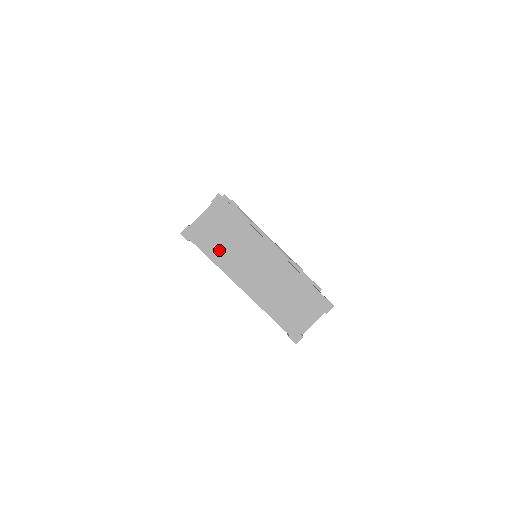
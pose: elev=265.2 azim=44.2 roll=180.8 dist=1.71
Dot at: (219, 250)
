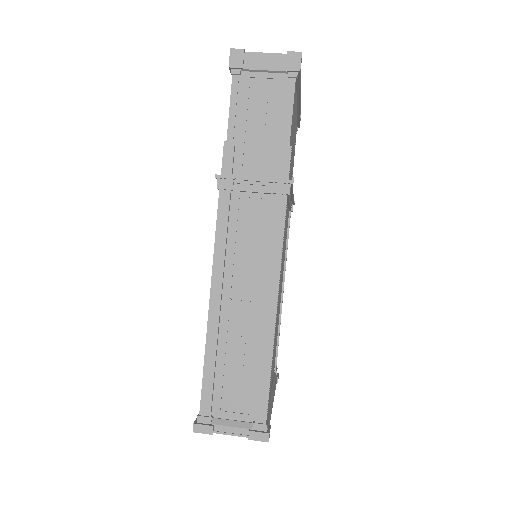
Dot at: occluded
